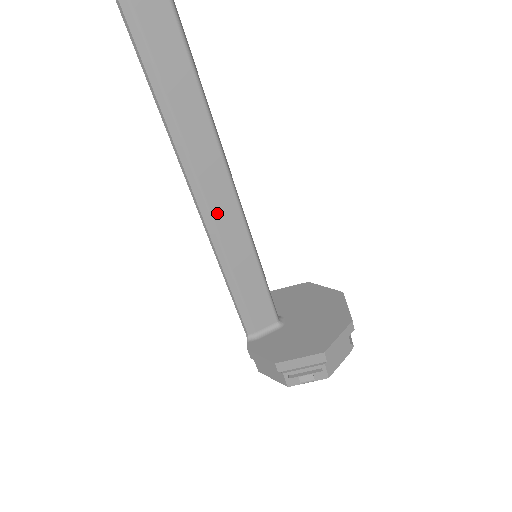
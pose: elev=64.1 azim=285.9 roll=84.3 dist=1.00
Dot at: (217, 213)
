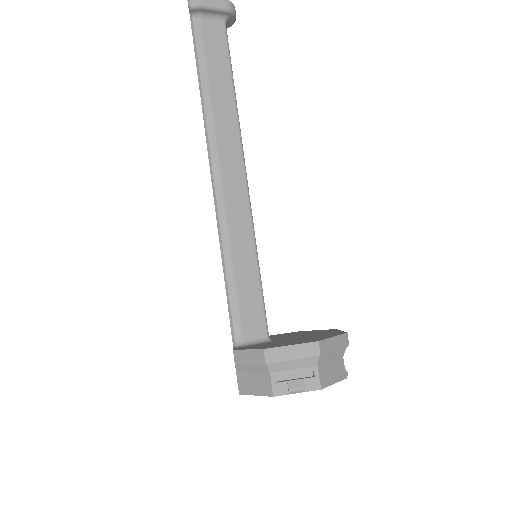
Dot at: (229, 198)
